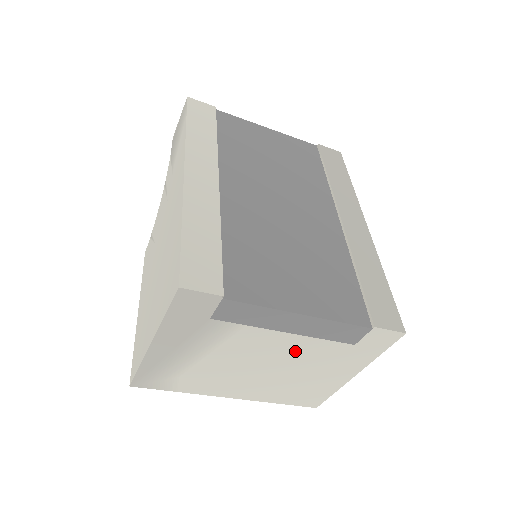
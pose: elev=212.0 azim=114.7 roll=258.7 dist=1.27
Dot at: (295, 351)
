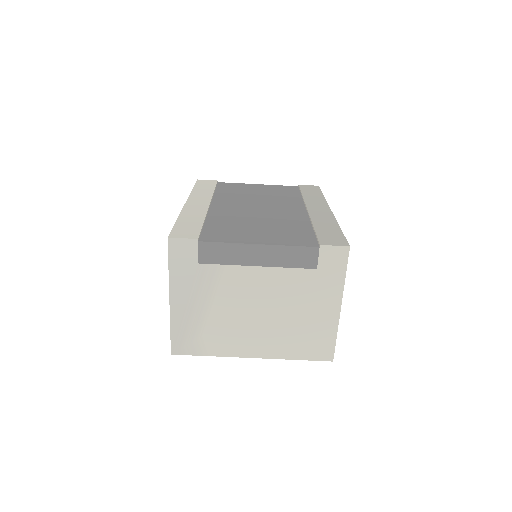
Dot at: (275, 287)
